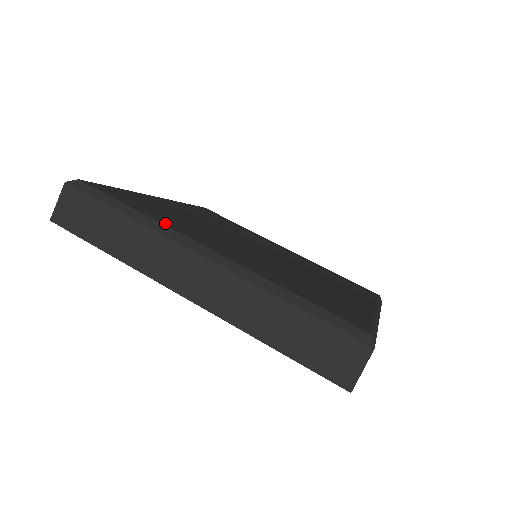
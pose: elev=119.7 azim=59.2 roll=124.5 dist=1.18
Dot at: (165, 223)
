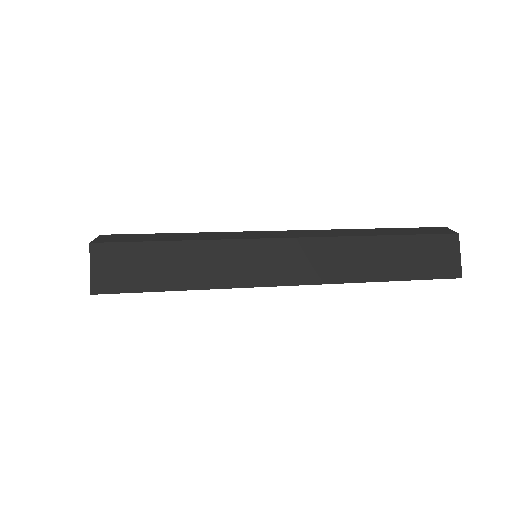
Dot at: occluded
